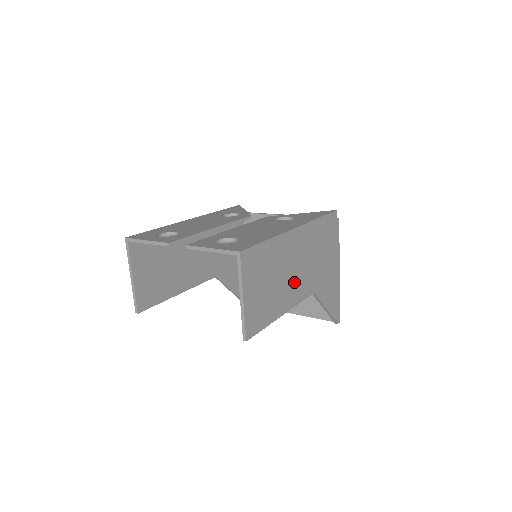
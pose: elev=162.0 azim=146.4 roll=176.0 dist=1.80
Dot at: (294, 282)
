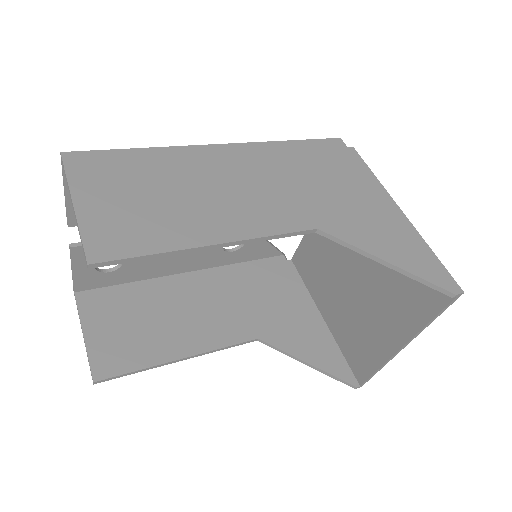
Dot at: (237, 205)
